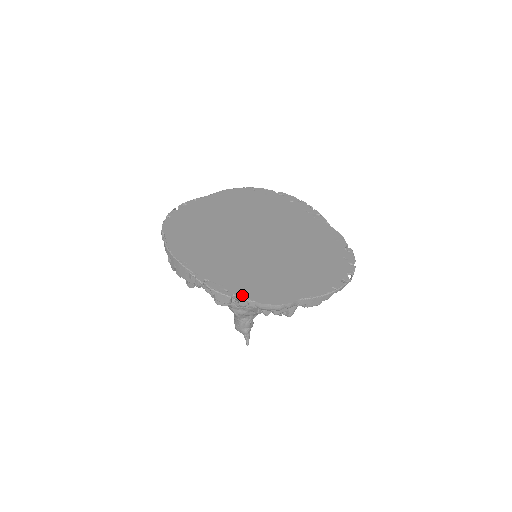
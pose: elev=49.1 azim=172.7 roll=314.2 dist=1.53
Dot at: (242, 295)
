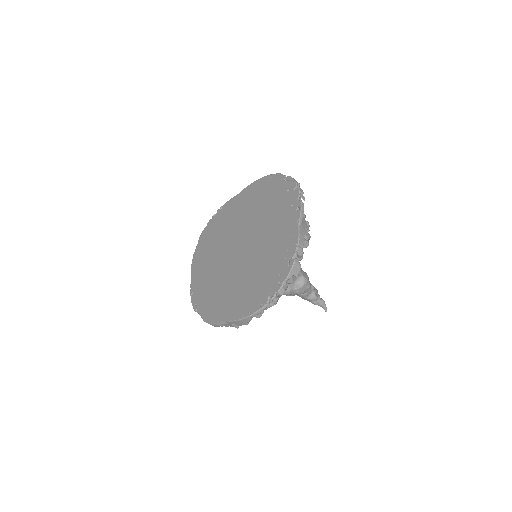
Dot at: (200, 311)
